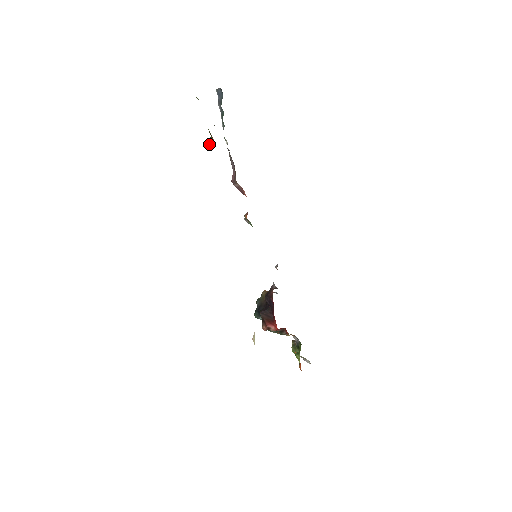
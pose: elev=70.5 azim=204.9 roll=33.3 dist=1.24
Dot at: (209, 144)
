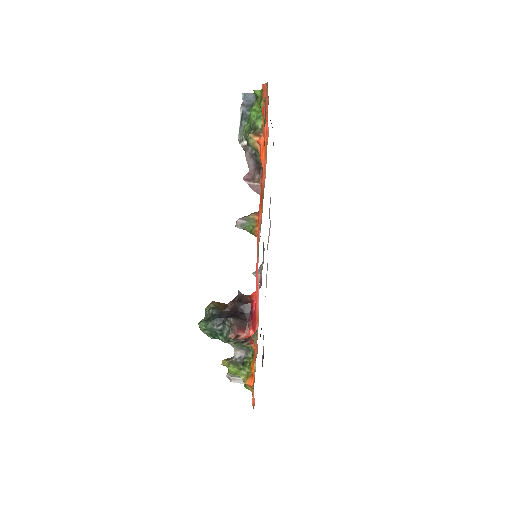
Dot at: (253, 135)
